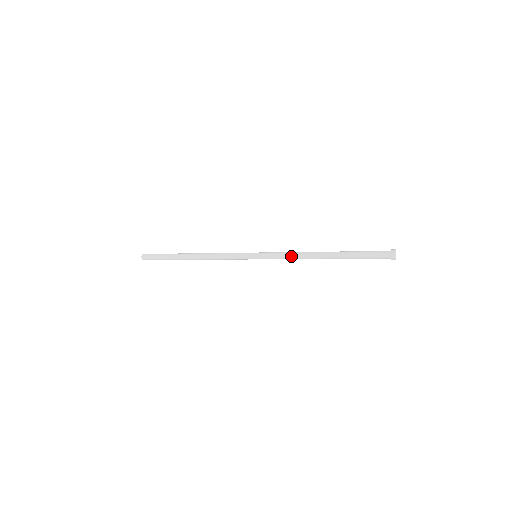
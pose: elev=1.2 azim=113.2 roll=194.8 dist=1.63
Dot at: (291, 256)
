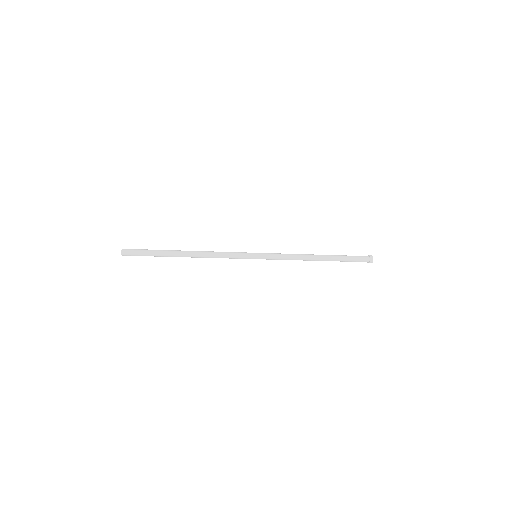
Dot at: (291, 254)
